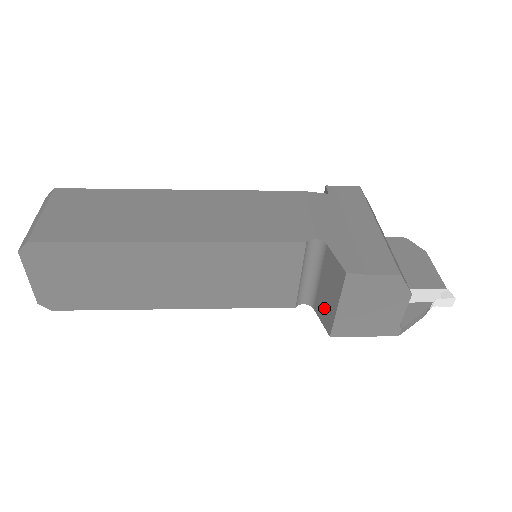
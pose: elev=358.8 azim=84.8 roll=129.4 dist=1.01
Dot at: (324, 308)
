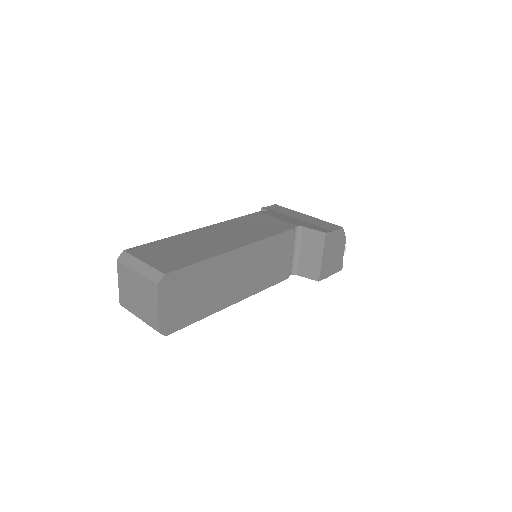
Dot at: (309, 267)
